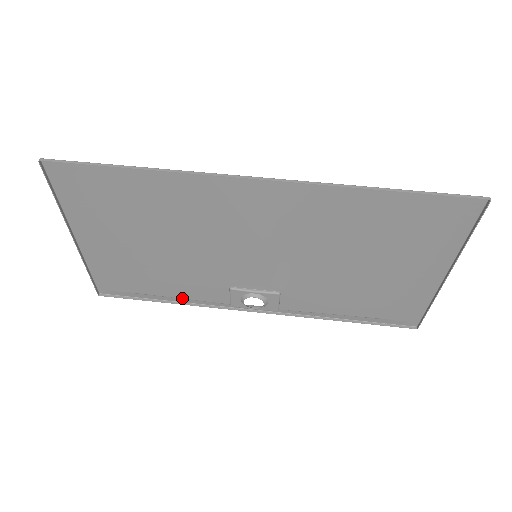
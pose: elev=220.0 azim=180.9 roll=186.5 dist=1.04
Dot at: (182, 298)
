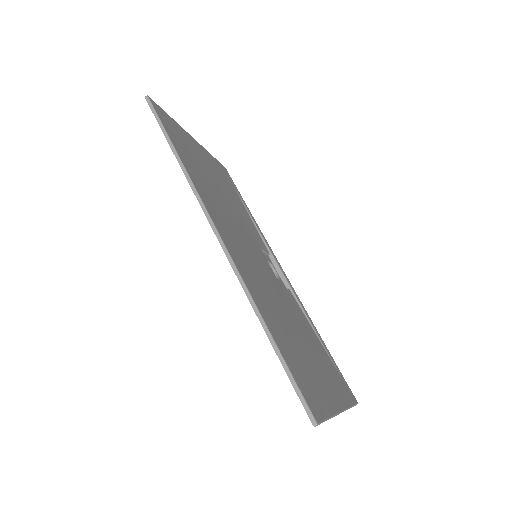
Dot at: (251, 220)
